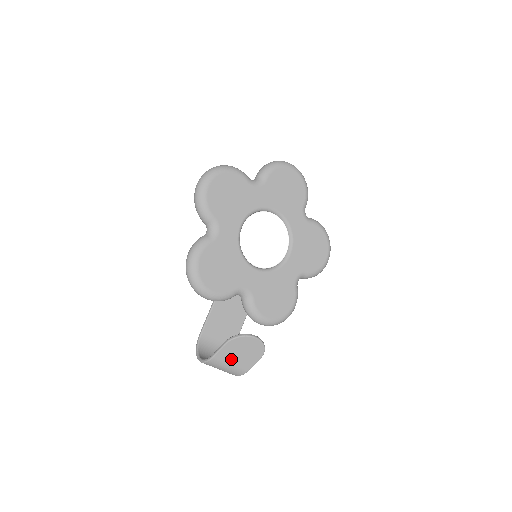
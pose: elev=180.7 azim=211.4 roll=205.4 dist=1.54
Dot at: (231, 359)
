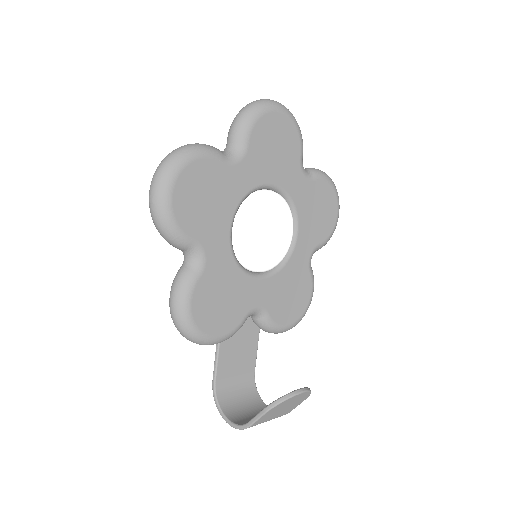
Dot at: (271, 416)
